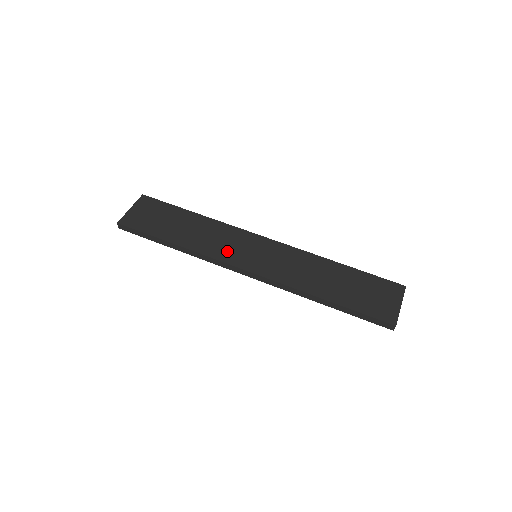
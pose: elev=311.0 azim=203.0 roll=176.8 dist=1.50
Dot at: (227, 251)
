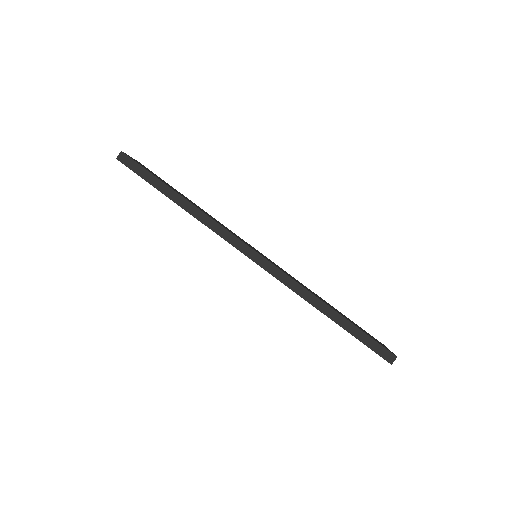
Dot at: occluded
